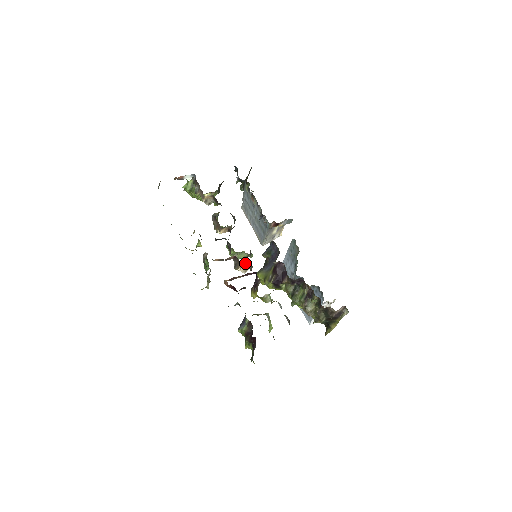
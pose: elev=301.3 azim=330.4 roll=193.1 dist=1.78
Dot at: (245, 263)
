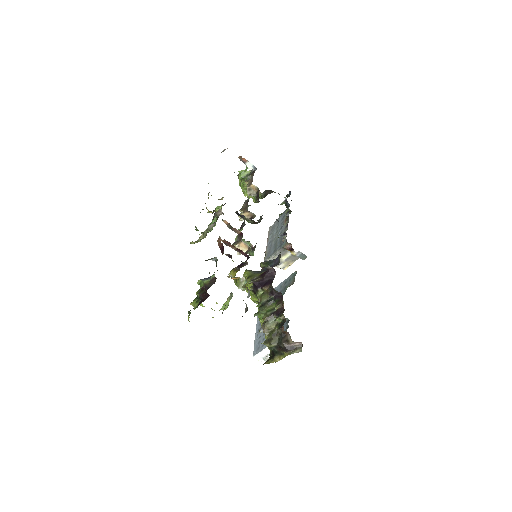
Dot at: occluded
